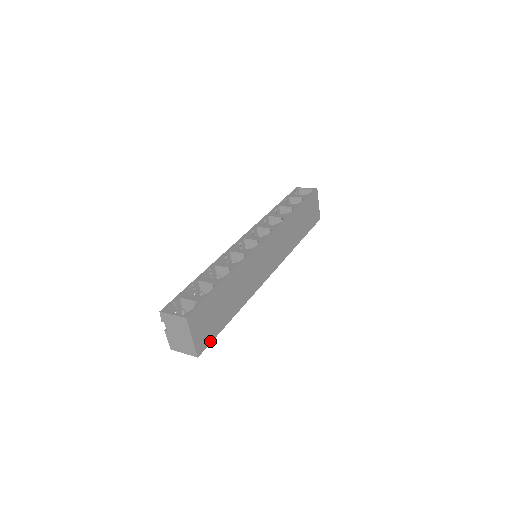
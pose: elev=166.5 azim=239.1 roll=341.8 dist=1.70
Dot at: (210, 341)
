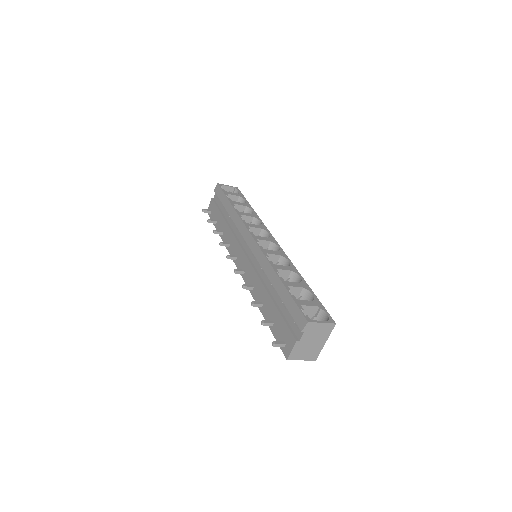
Dot at: occluded
